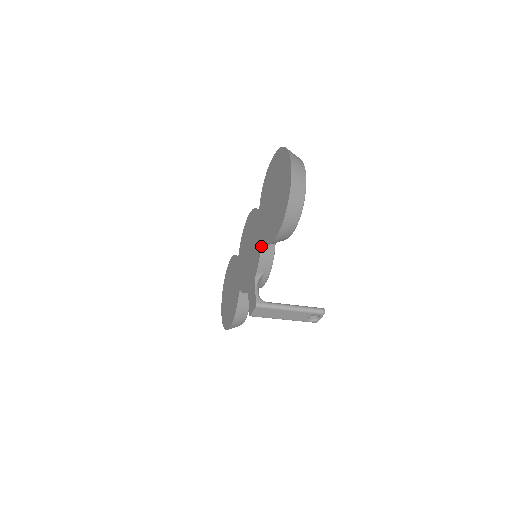
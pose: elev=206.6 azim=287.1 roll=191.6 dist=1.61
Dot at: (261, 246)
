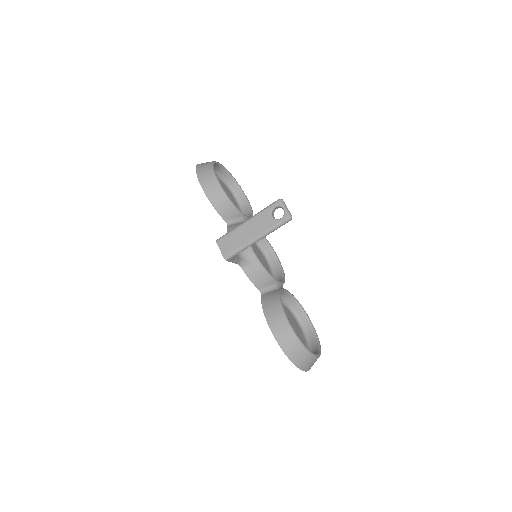
Dot at: (228, 226)
